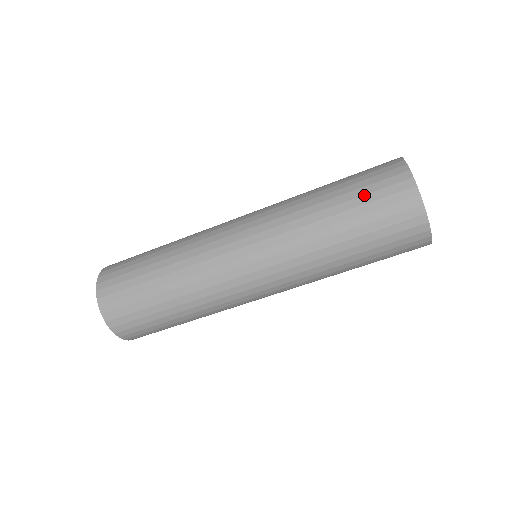
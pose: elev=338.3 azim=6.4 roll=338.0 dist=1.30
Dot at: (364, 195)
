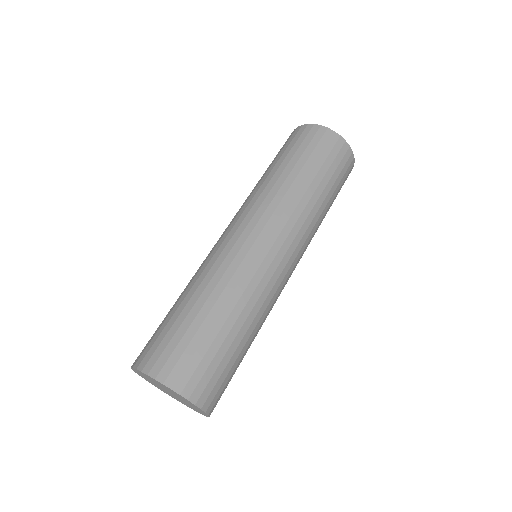
Dot at: (304, 151)
